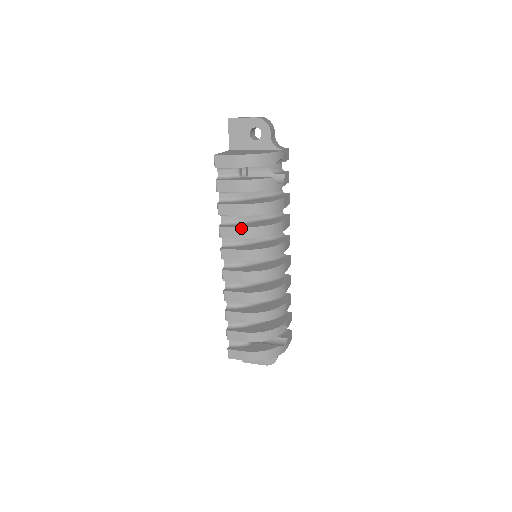
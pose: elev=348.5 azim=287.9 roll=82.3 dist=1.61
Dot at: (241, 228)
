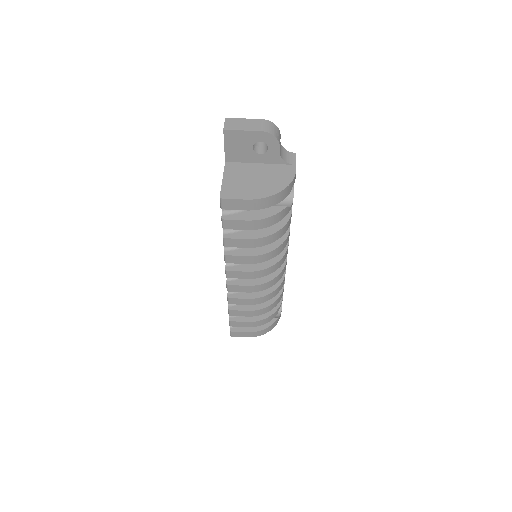
Dot at: (251, 257)
